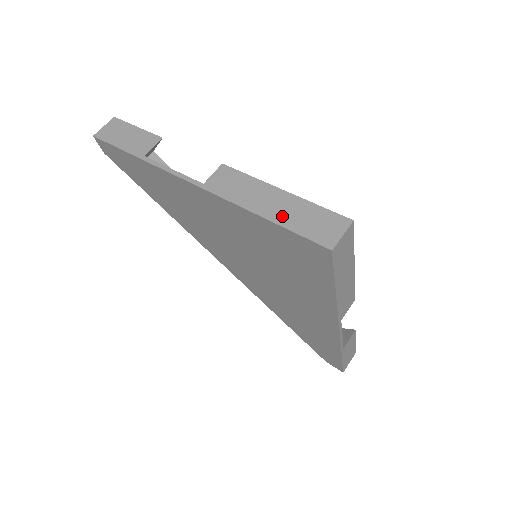
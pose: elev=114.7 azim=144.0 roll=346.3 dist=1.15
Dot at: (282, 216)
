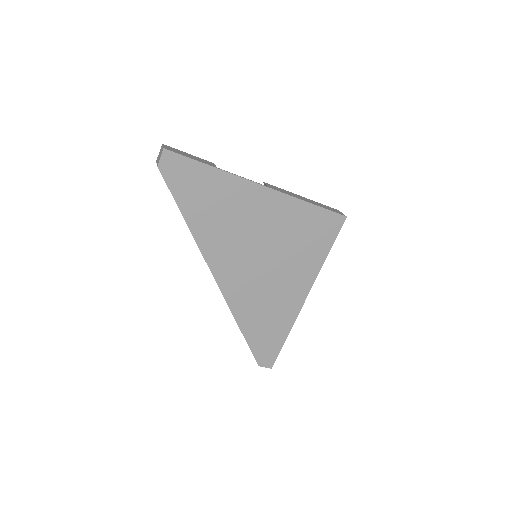
Dot at: (316, 204)
